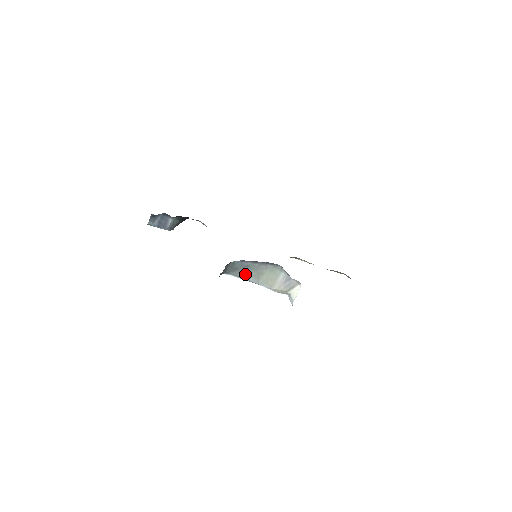
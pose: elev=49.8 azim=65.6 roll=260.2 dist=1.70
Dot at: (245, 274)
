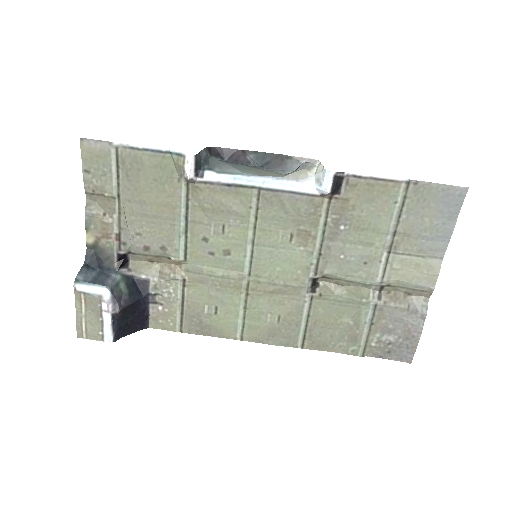
Dot at: (237, 169)
